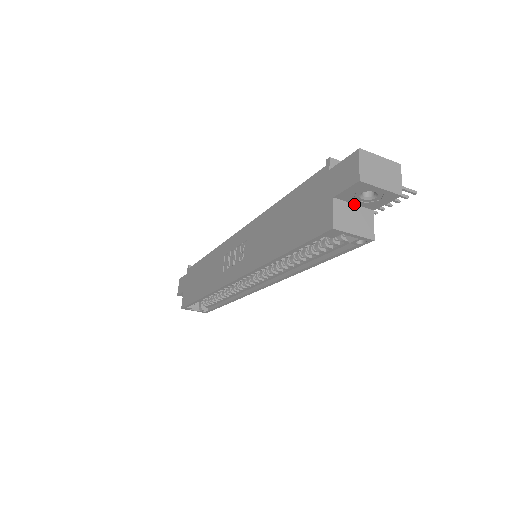
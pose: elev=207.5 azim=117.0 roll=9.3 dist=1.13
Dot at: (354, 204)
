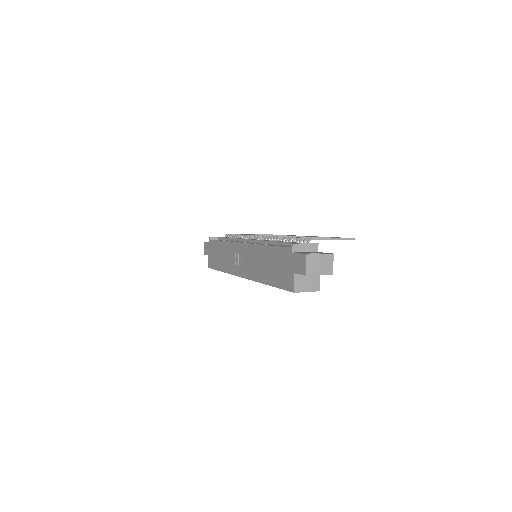
Dot at: occluded
